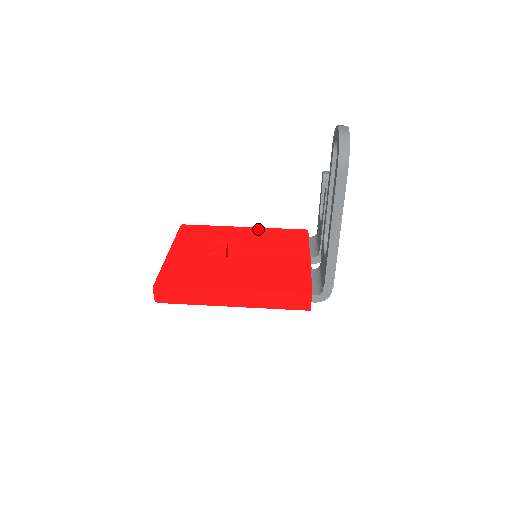
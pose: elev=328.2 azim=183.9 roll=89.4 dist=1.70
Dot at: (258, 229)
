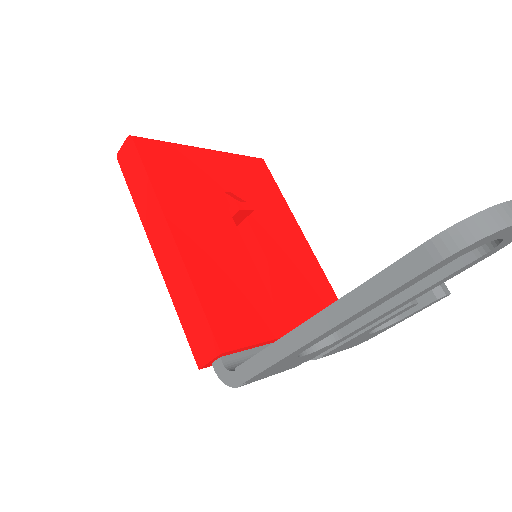
Dot at: (309, 251)
